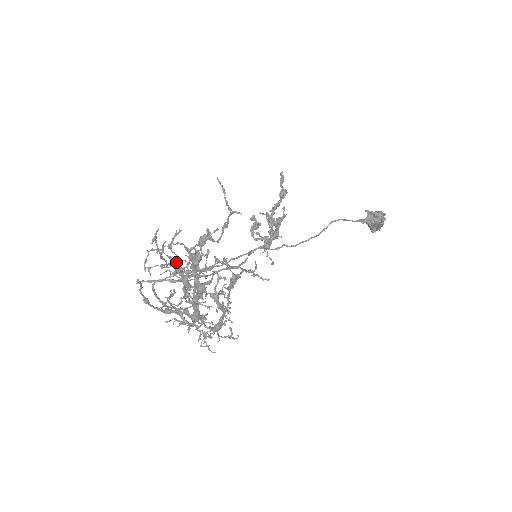
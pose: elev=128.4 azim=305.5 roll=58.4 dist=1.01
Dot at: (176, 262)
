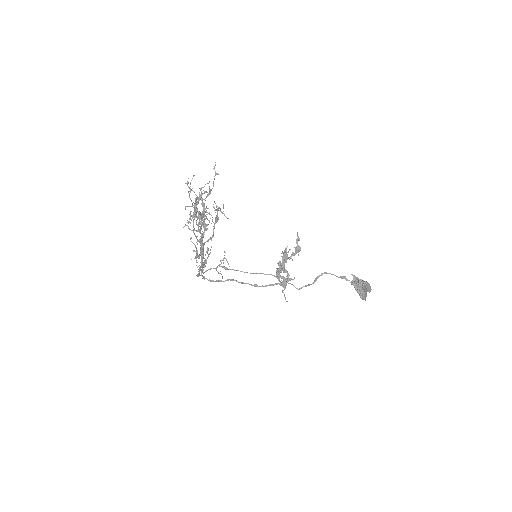
Dot at: occluded
